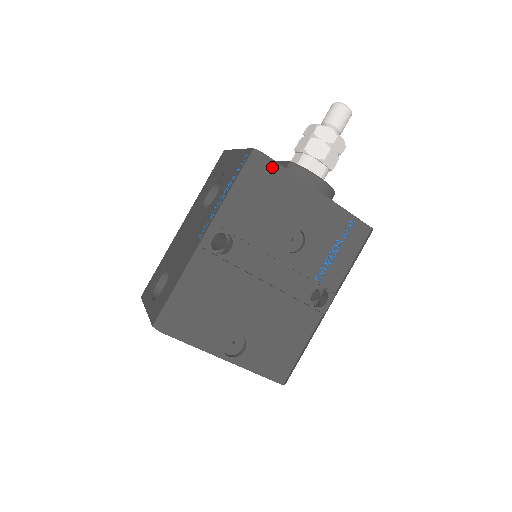
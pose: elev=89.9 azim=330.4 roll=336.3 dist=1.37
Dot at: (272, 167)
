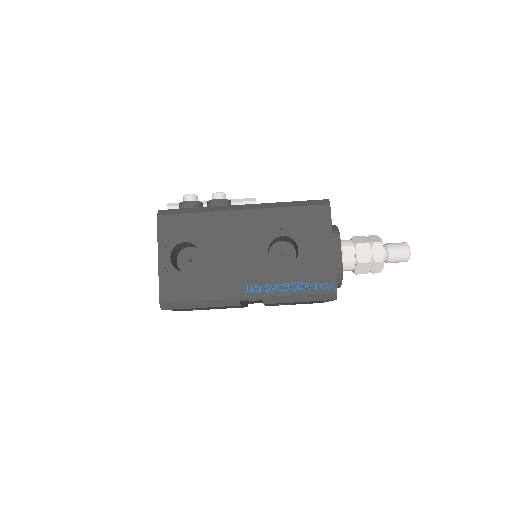
Dot at: (329, 300)
